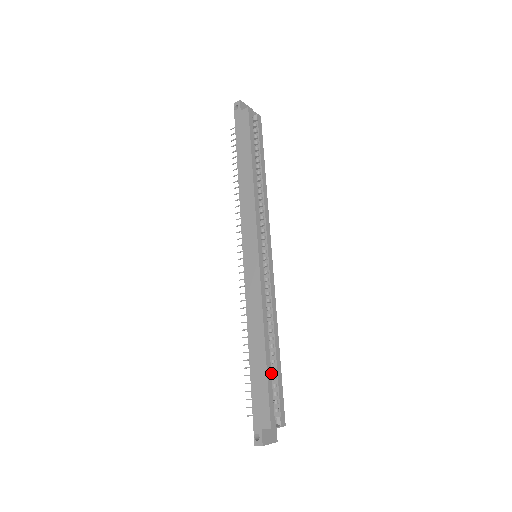
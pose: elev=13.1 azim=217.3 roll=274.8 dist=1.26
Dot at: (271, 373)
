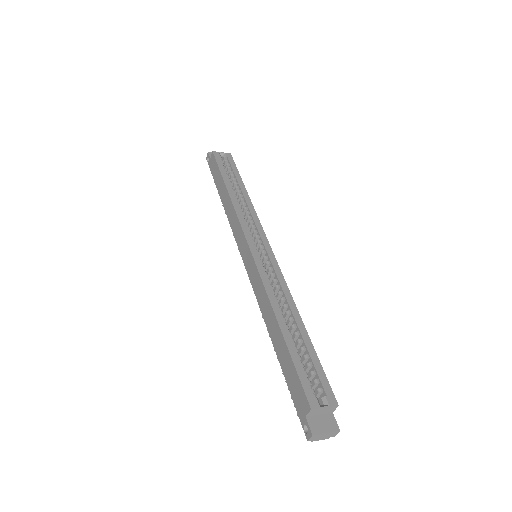
Dot at: (304, 355)
